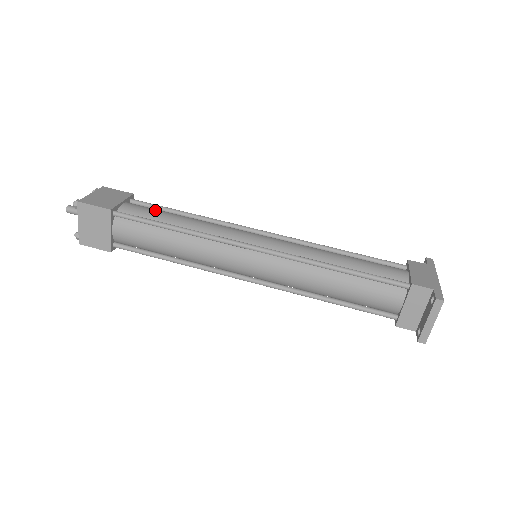
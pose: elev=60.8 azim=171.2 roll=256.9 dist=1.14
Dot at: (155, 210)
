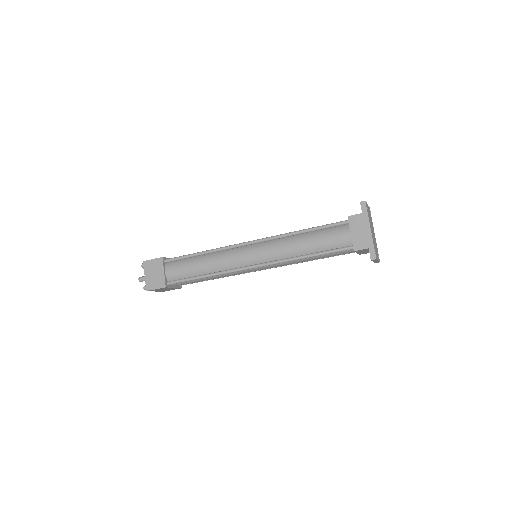
Dot at: (184, 267)
